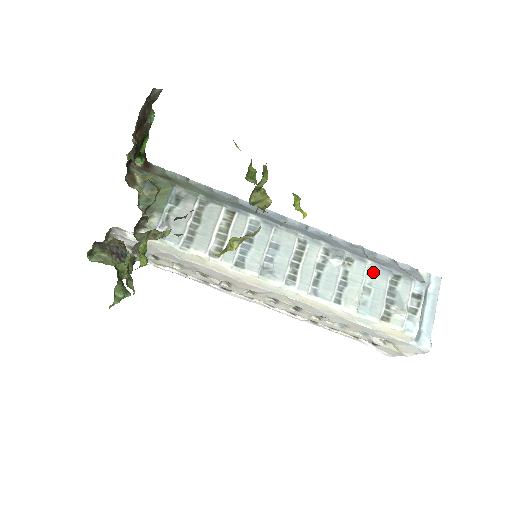
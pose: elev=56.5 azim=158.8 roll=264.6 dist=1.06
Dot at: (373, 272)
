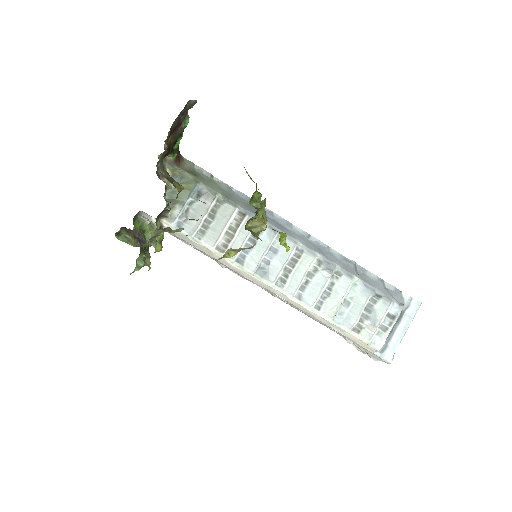
Dot at: (357, 288)
